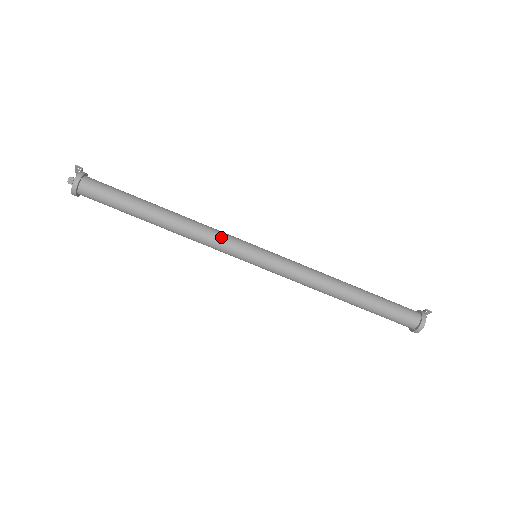
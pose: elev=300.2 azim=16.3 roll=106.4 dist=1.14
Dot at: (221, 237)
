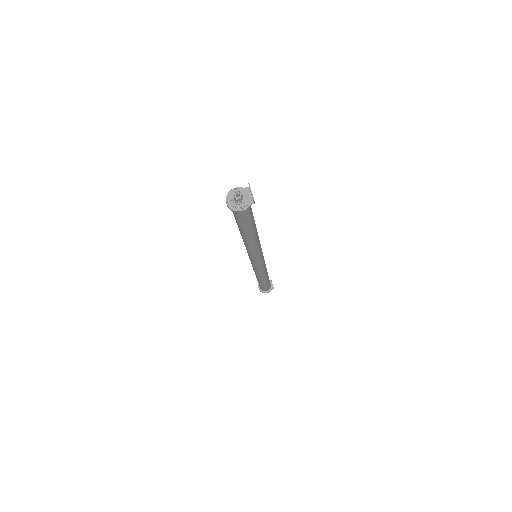
Dot at: (255, 254)
